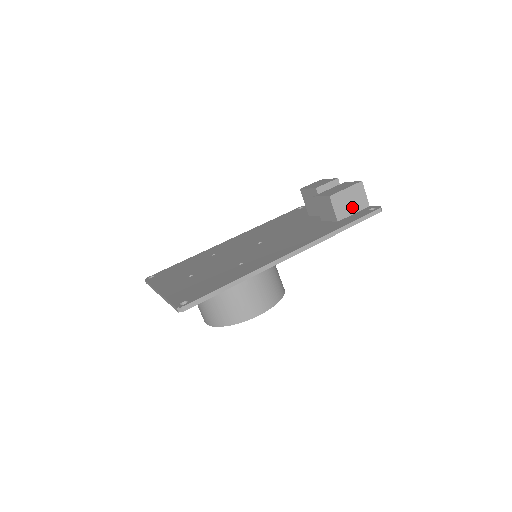
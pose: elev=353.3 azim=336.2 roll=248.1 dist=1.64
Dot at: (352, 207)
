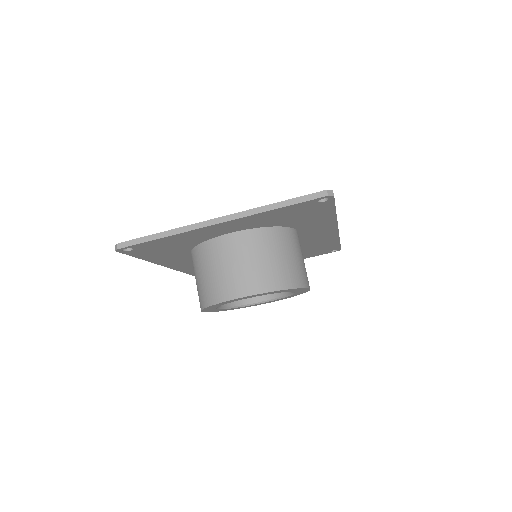
Dot at: occluded
